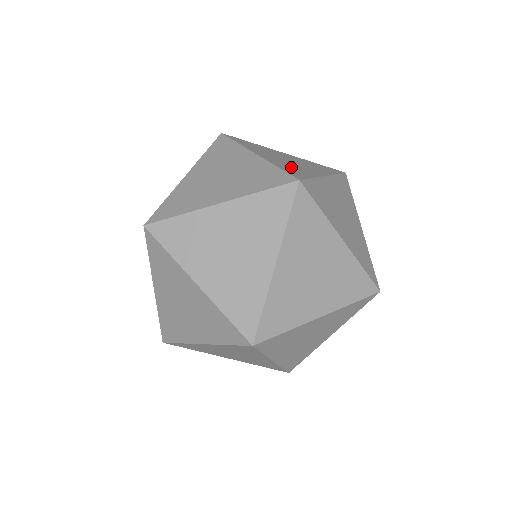
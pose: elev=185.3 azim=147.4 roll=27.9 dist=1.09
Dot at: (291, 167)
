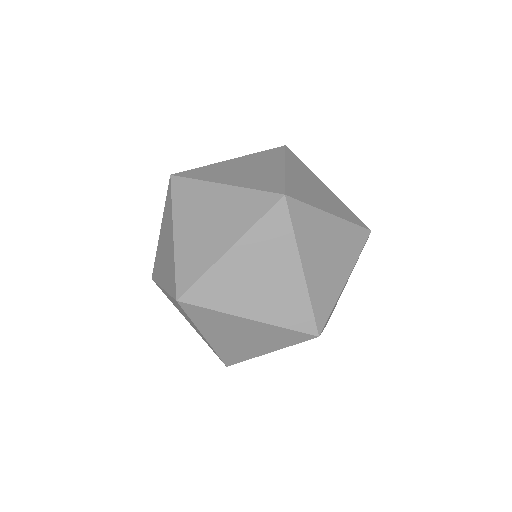
Dot at: occluded
